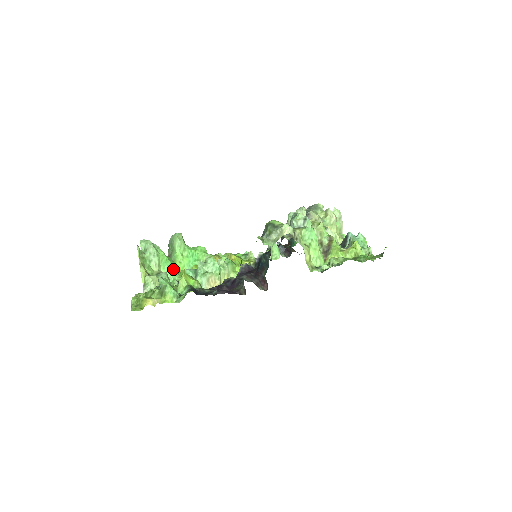
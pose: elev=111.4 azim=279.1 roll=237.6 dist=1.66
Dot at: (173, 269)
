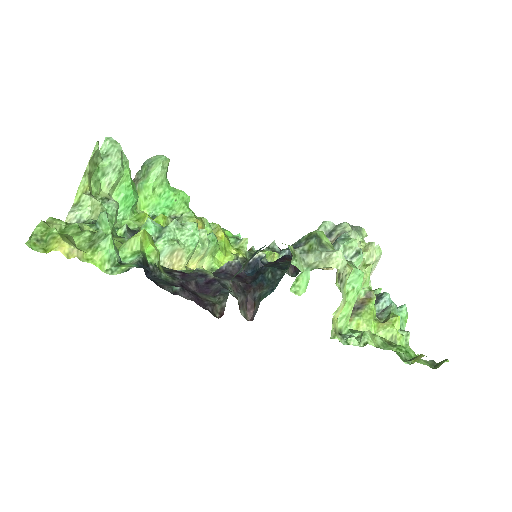
Dot at: (131, 203)
